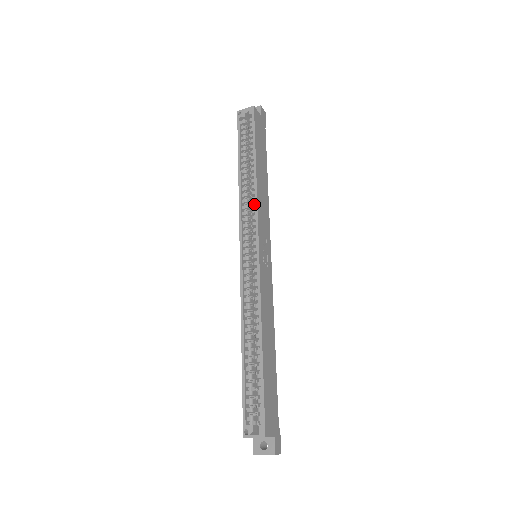
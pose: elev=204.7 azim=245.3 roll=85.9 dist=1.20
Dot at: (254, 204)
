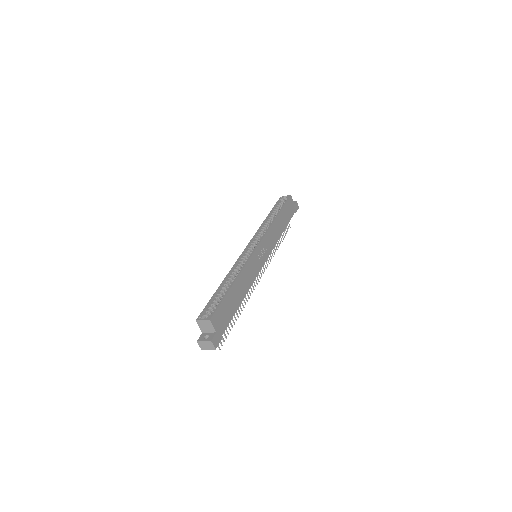
Dot at: occluded
